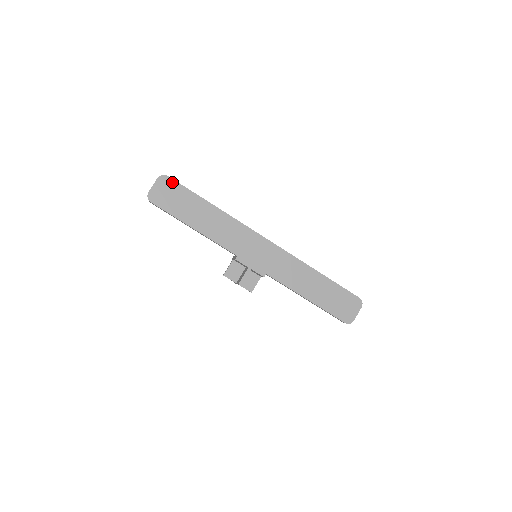
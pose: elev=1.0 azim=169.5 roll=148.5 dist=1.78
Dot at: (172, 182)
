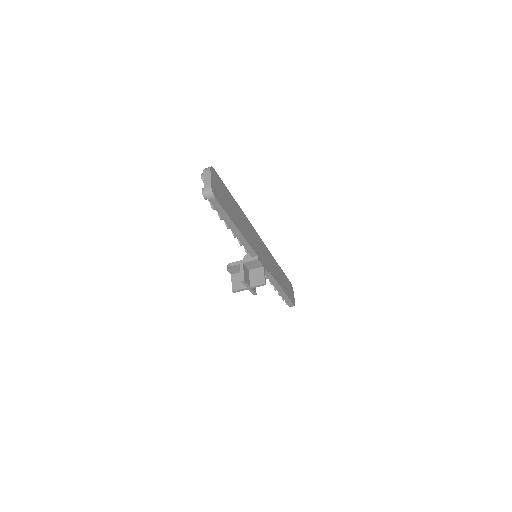
Dot at: (217, 176)
